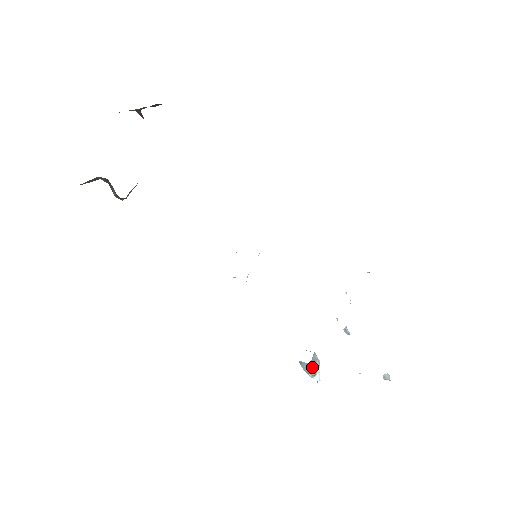
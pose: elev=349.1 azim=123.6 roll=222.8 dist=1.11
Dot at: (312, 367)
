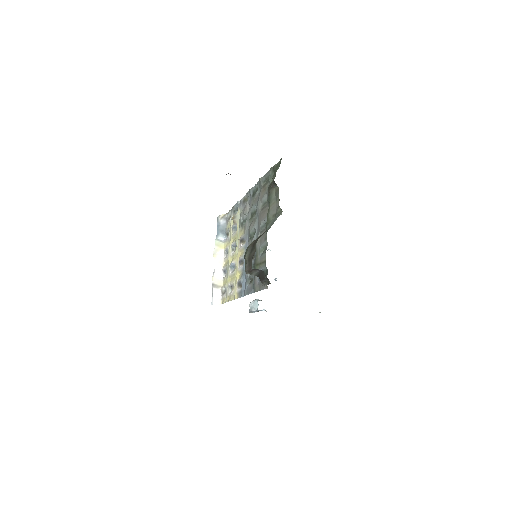
Dot at: (262, 310)
